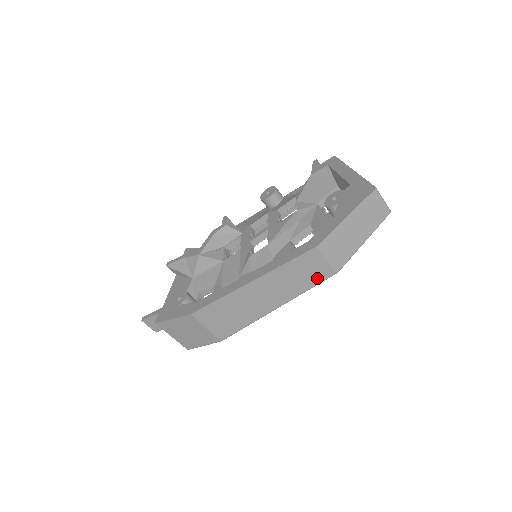
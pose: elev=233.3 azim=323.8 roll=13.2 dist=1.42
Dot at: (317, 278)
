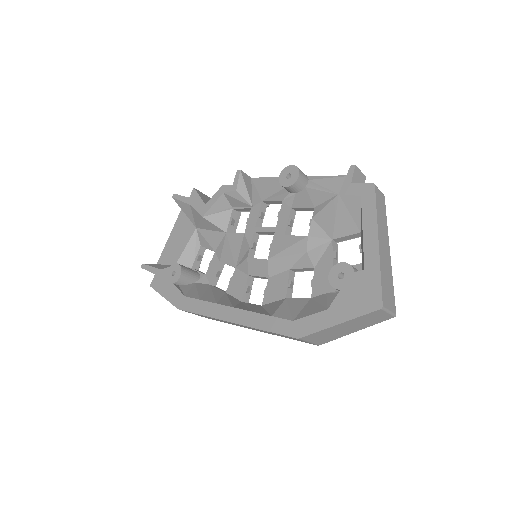
Dot at: (298, 340)
